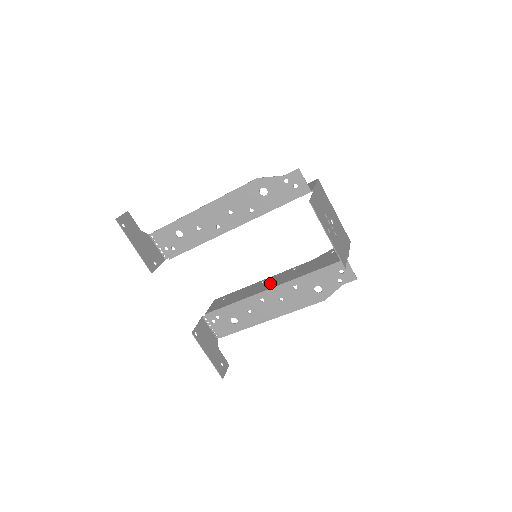
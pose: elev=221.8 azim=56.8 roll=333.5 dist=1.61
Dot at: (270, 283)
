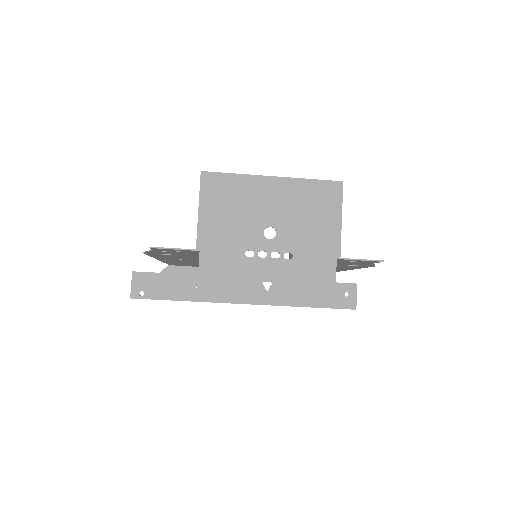
Dot at: occluded
